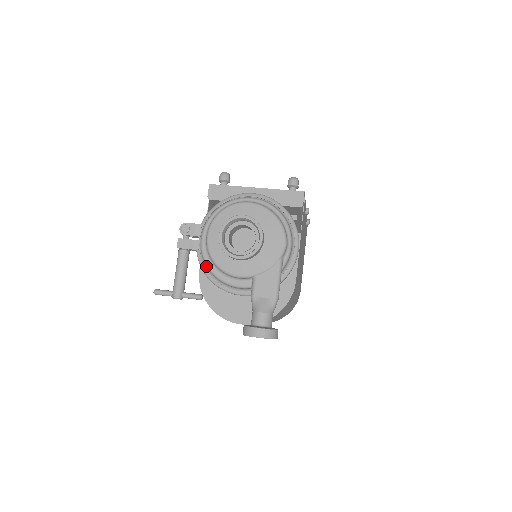
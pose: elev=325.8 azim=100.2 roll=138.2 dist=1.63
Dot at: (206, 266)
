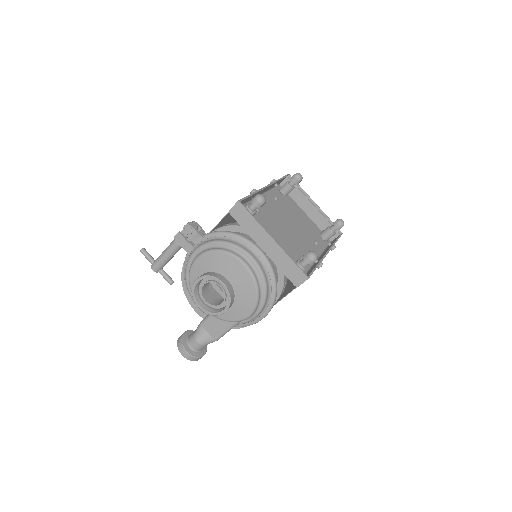
Dot at: occluded
